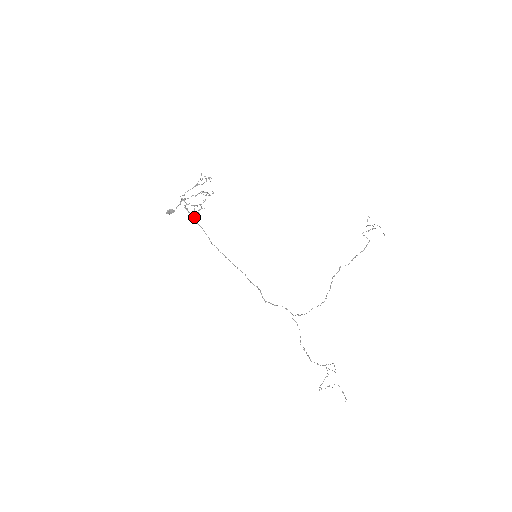
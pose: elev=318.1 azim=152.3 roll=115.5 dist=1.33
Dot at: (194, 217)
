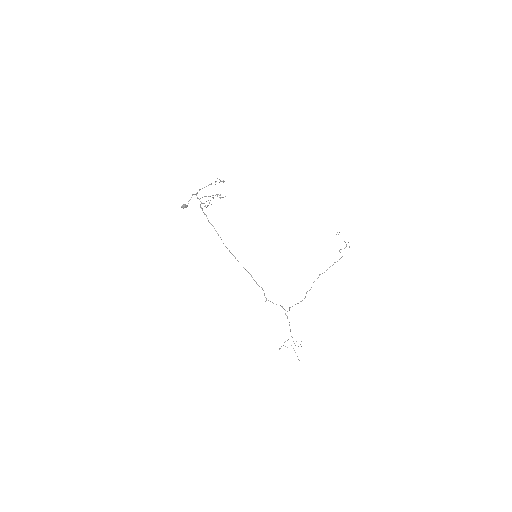
Dot at: (205, 214)
